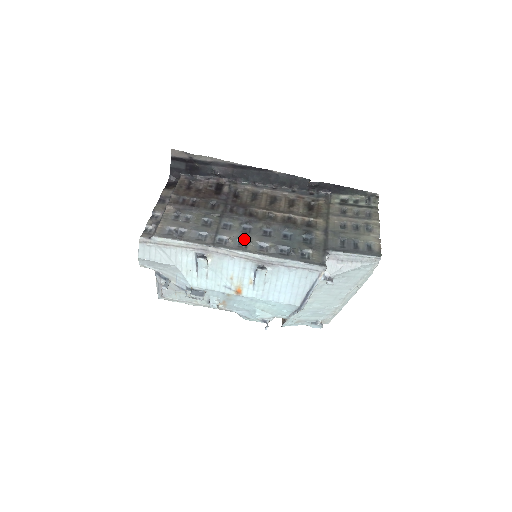
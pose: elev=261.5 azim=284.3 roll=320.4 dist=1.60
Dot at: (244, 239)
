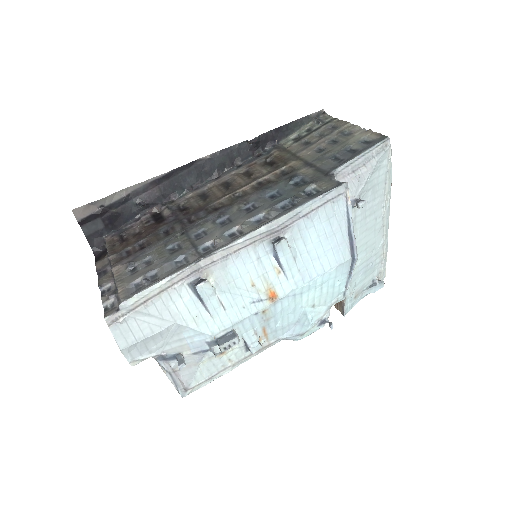
Dot at: (231, 229)
